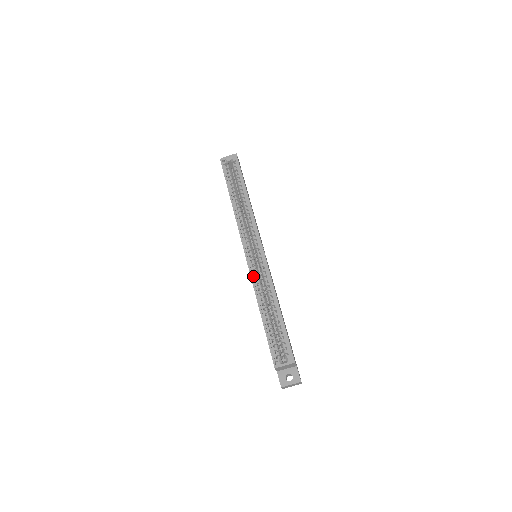
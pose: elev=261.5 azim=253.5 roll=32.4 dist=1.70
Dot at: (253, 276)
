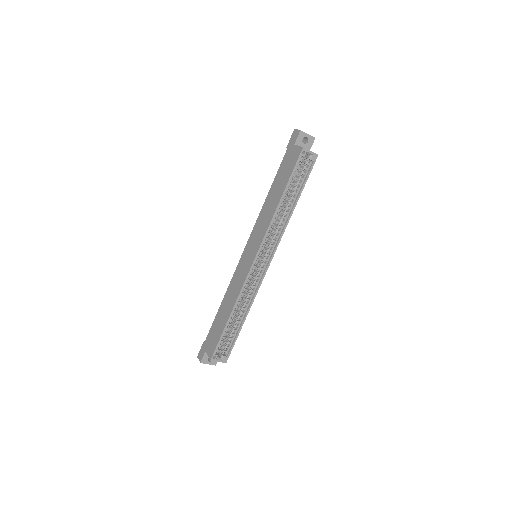
Dot at: (245, 282)
